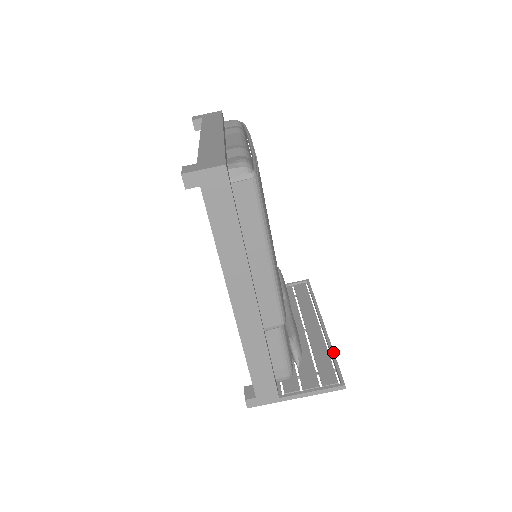
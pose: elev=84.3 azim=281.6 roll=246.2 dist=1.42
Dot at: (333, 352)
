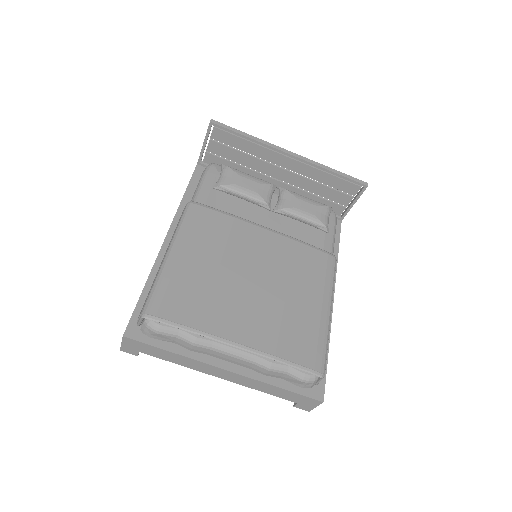
Dot at: (331, 172)
